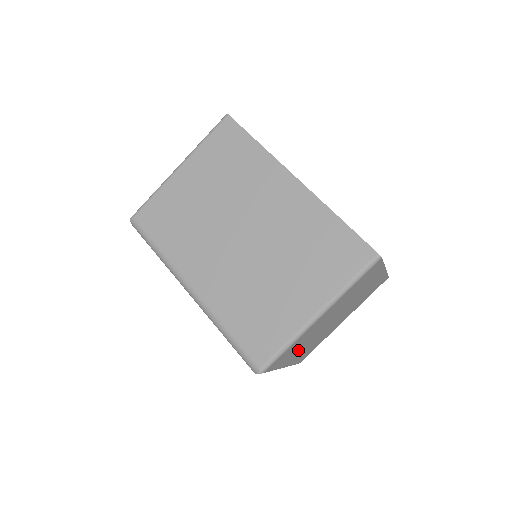
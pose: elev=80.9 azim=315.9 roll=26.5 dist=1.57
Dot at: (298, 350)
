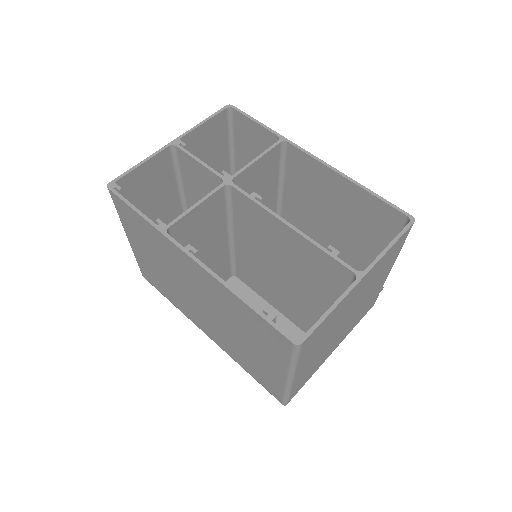
Dot at: (326, 353)
